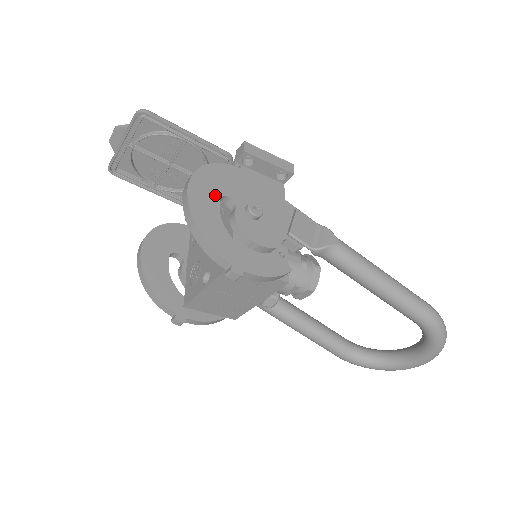
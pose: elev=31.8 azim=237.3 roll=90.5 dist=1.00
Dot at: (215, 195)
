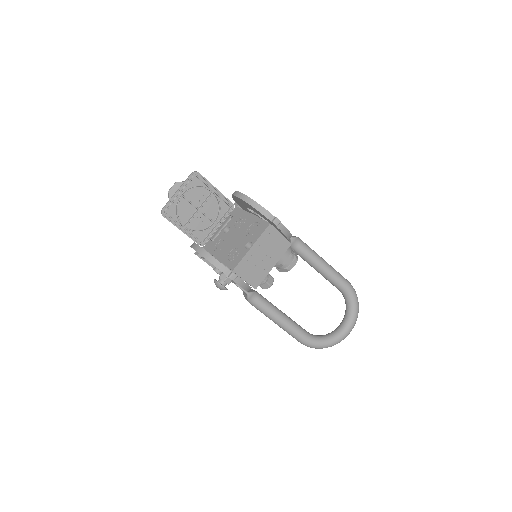
Dot at: occluded
